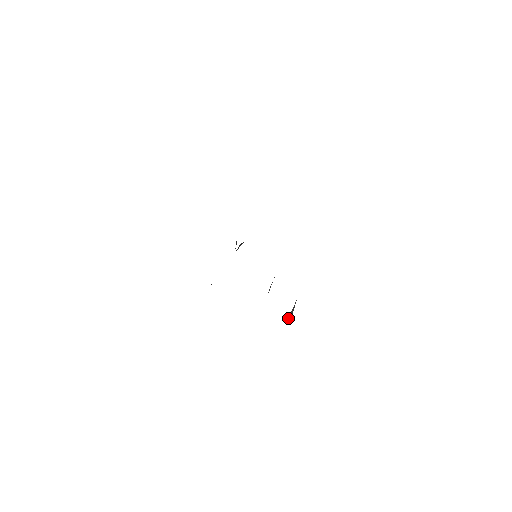
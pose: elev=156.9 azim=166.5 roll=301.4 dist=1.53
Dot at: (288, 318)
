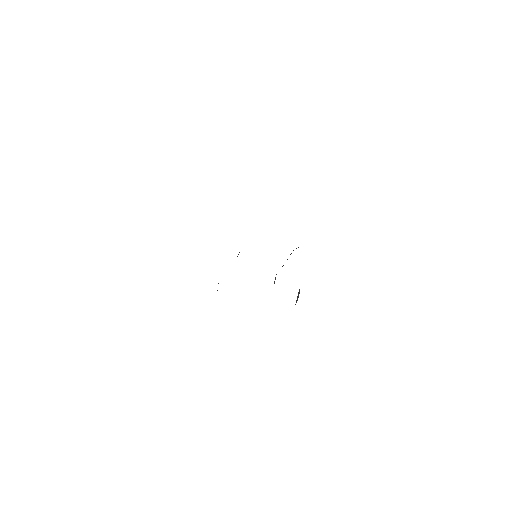
Dot at: occluded
